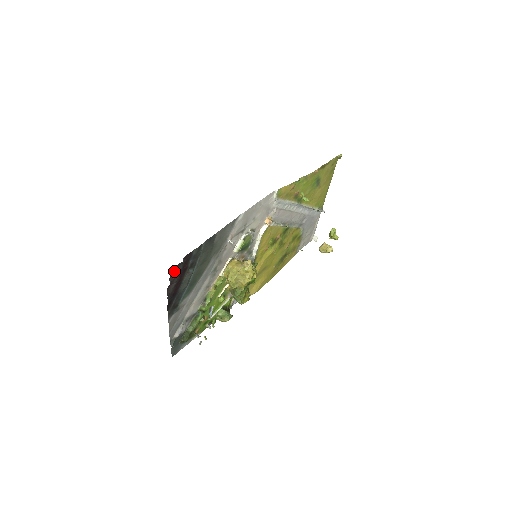
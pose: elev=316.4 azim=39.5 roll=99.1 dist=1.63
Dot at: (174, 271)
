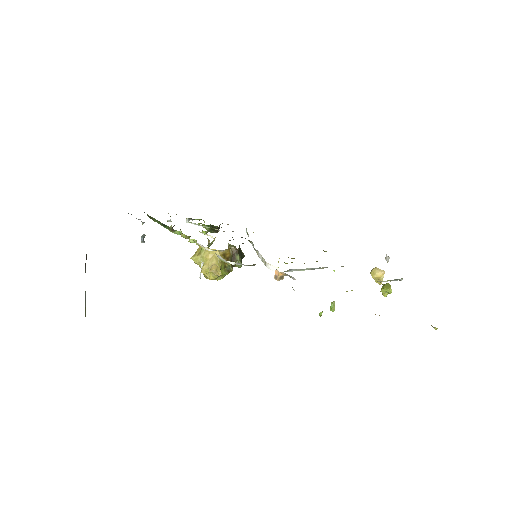
Dot at: occluded
